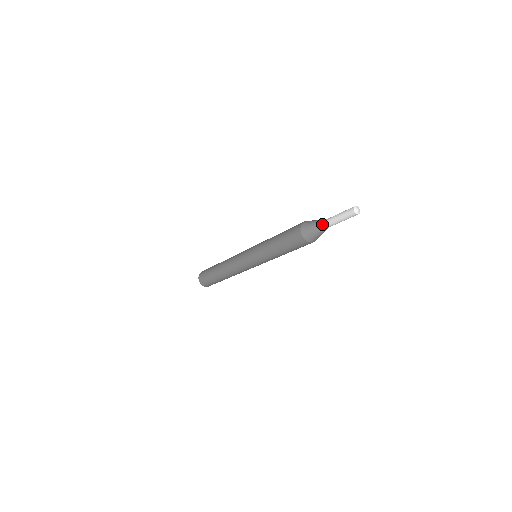
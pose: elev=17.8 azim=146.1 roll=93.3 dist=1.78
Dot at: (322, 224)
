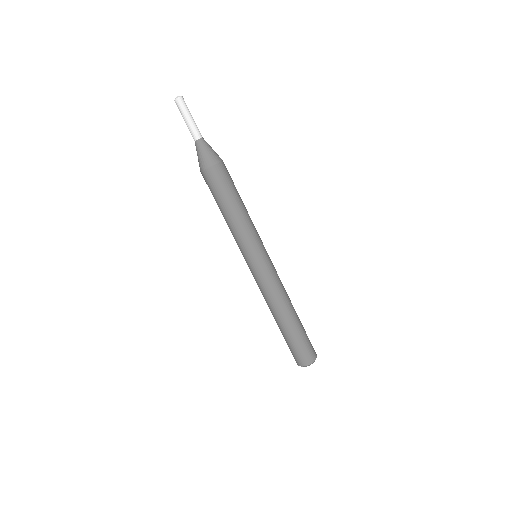
Dot at: (195, 143)
